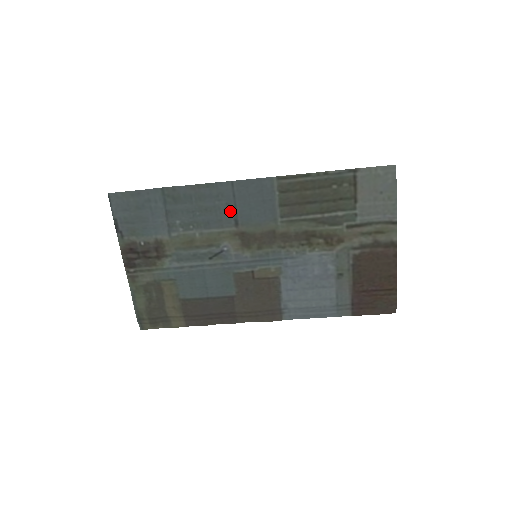
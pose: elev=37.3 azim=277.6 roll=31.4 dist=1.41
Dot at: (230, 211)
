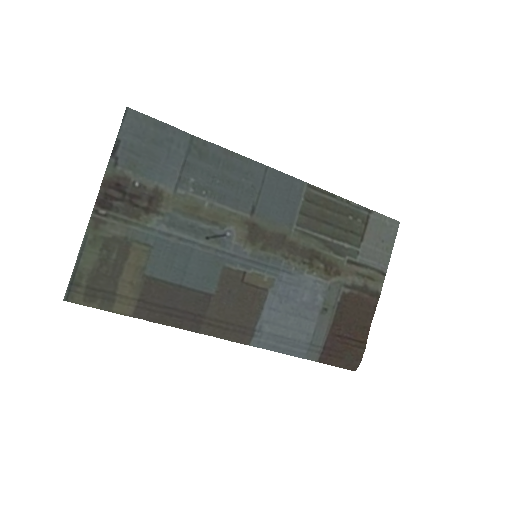
Dot at: (252, 195)
